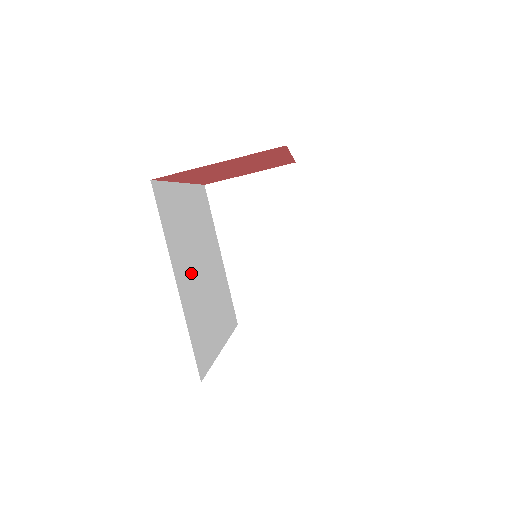
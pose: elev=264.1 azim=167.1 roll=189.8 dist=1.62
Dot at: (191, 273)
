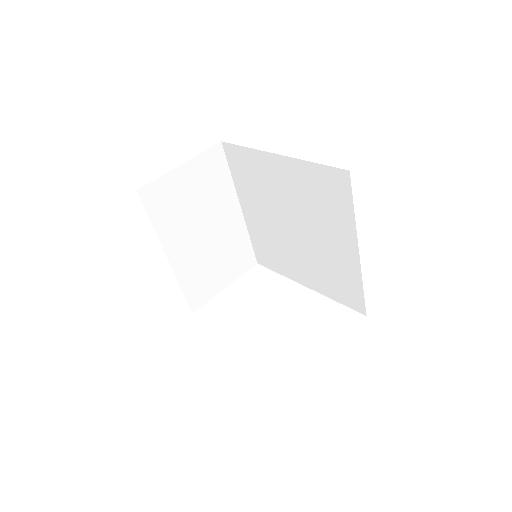
Dot at: occluded
